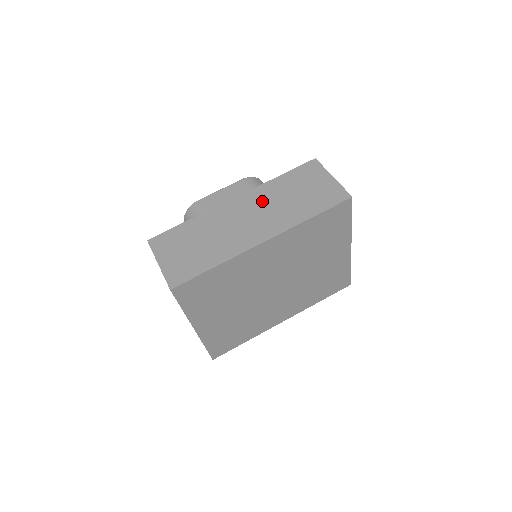
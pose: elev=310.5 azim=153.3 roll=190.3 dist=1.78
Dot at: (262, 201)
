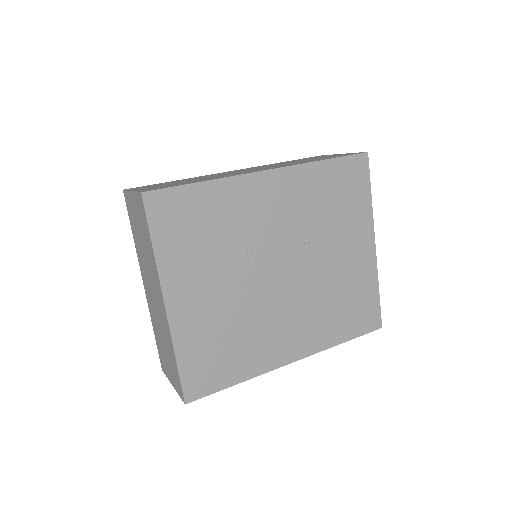
Dot at: (264, 166)
